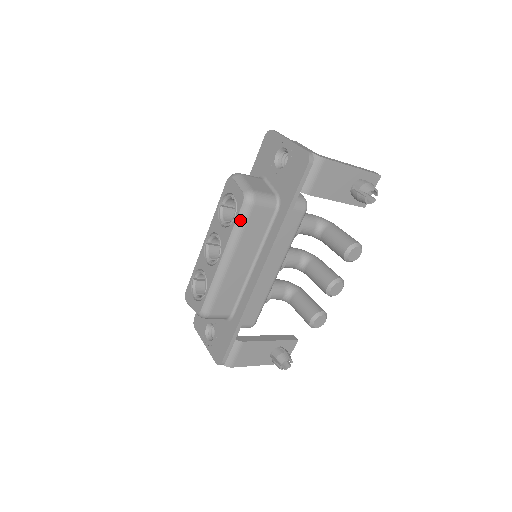
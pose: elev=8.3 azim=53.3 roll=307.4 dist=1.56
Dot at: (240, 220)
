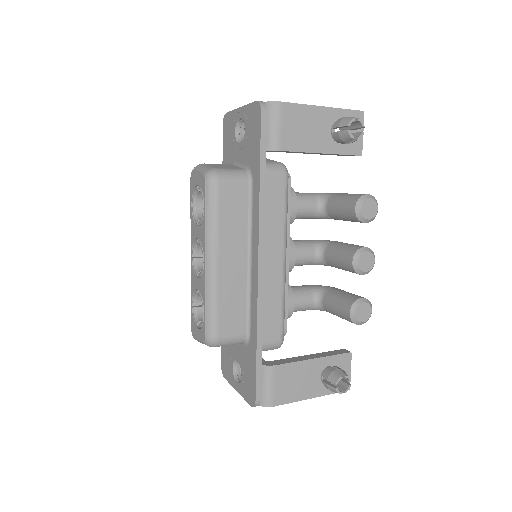
Dot at: (210, 205)
